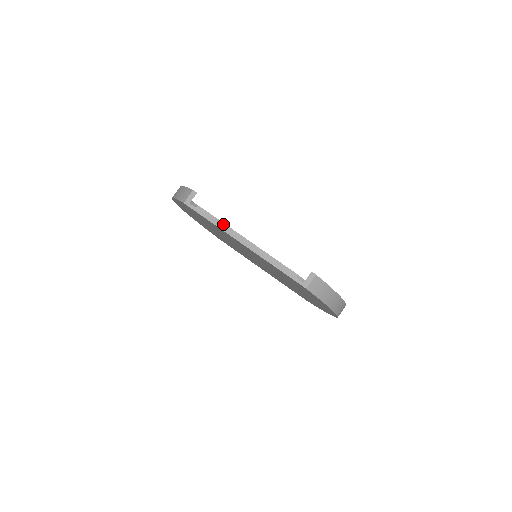
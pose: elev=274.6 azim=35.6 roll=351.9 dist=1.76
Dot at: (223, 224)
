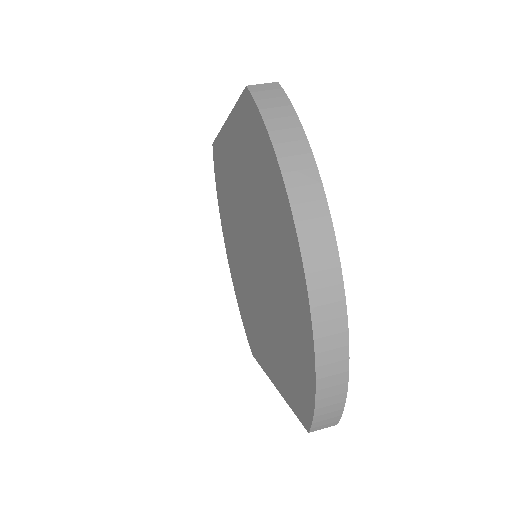
Dot at: occluded
